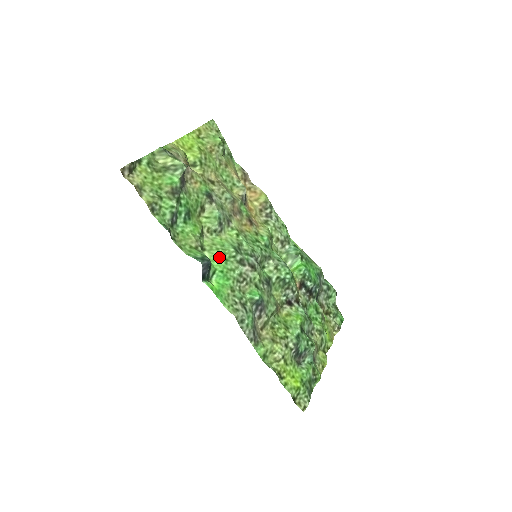
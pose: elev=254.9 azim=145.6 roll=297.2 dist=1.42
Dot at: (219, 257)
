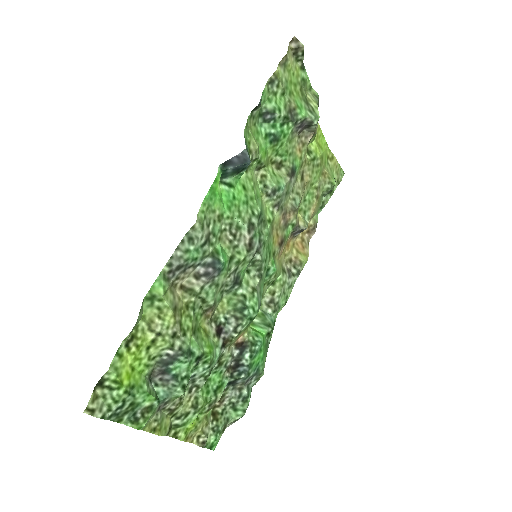
Dot at: (247, 191)
